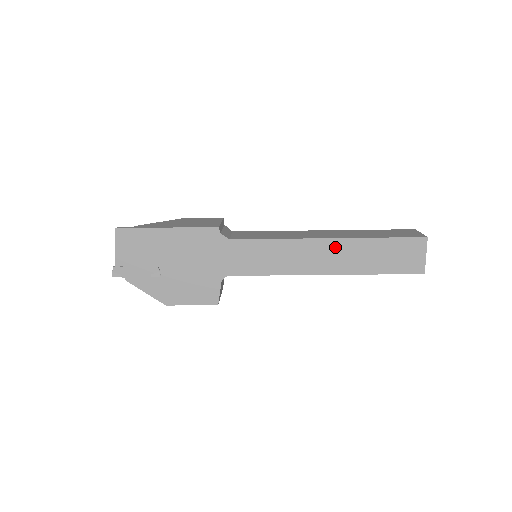
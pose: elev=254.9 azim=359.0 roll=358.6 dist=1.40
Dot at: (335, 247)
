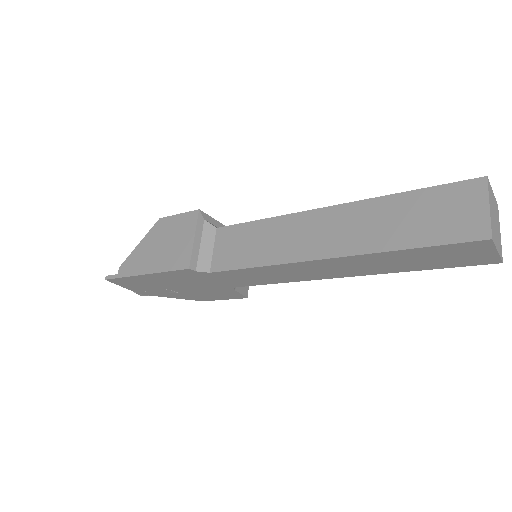
Dot at: (340, 263)
